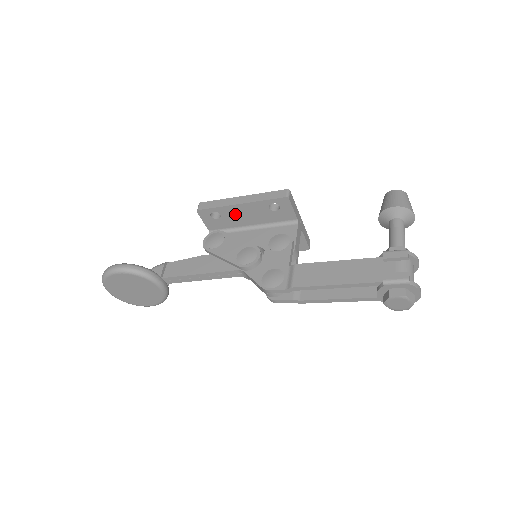
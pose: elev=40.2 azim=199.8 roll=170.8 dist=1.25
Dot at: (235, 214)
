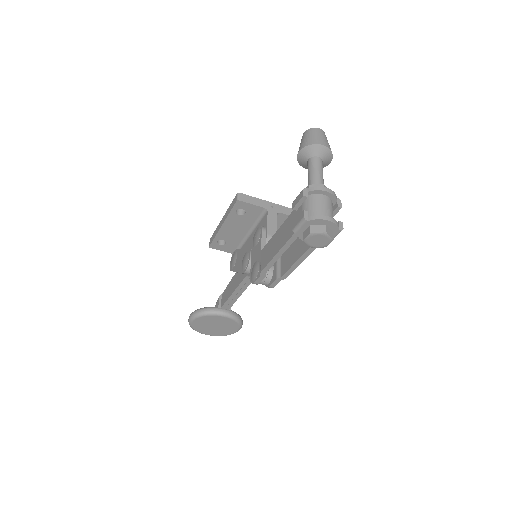
Dot at: (229, 233)
